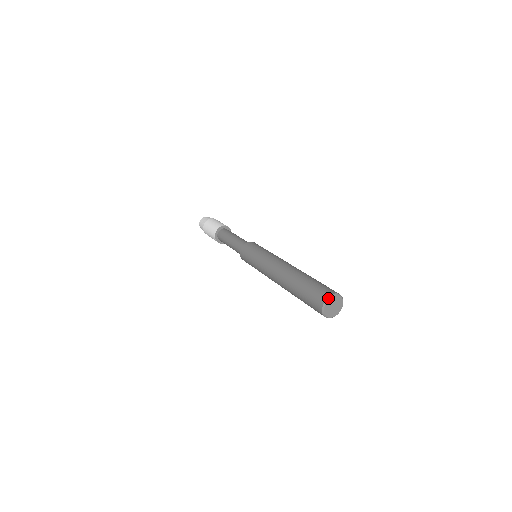
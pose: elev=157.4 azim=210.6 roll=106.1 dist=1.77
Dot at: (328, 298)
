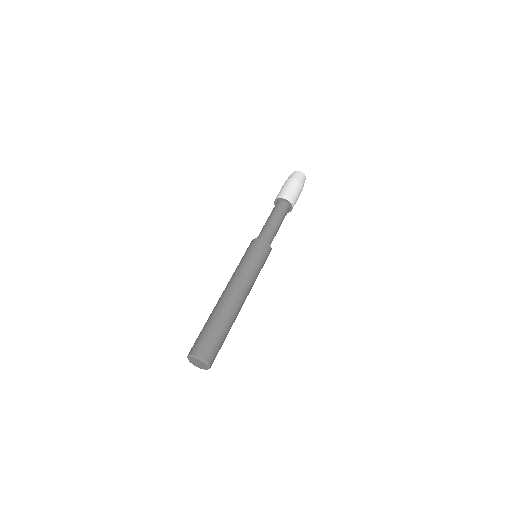
Dot at: (187, 357)
